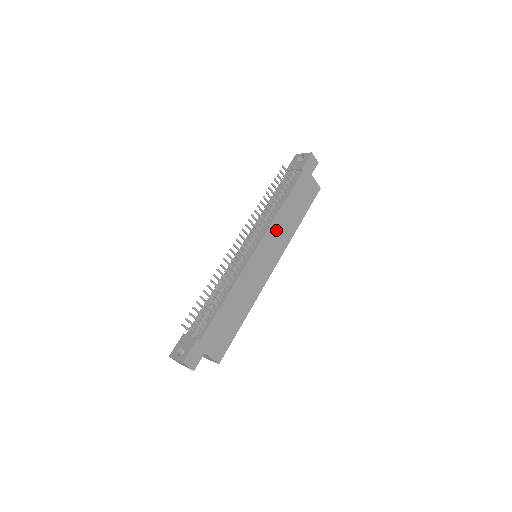
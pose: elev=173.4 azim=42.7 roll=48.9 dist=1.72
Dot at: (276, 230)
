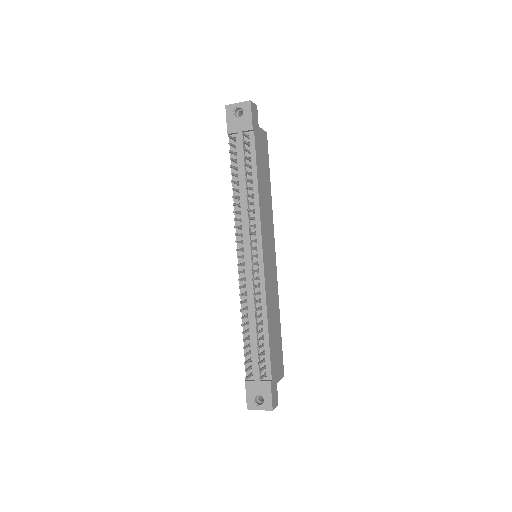
Dot at: (264, 219)
